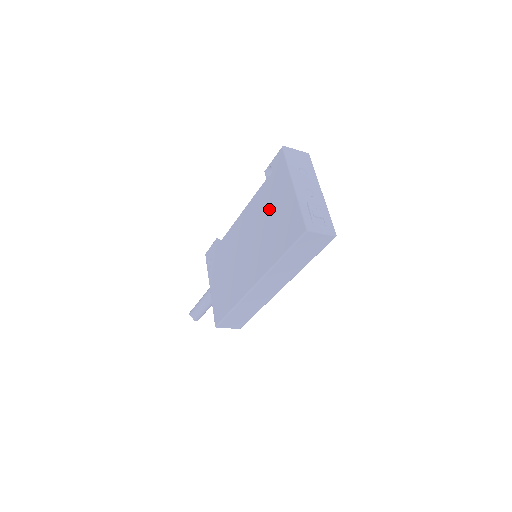
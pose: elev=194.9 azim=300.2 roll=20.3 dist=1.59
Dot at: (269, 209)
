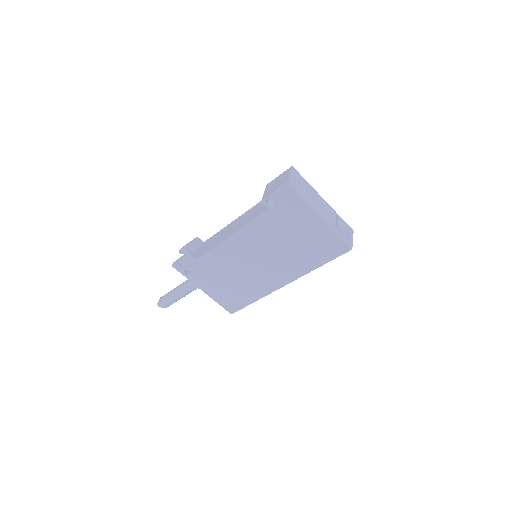
Dot at: (286, 234)
